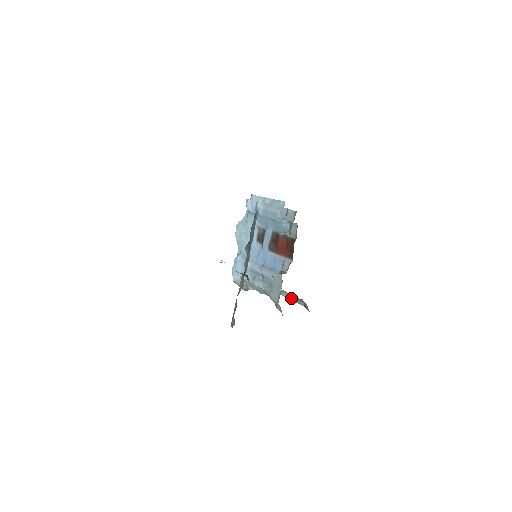
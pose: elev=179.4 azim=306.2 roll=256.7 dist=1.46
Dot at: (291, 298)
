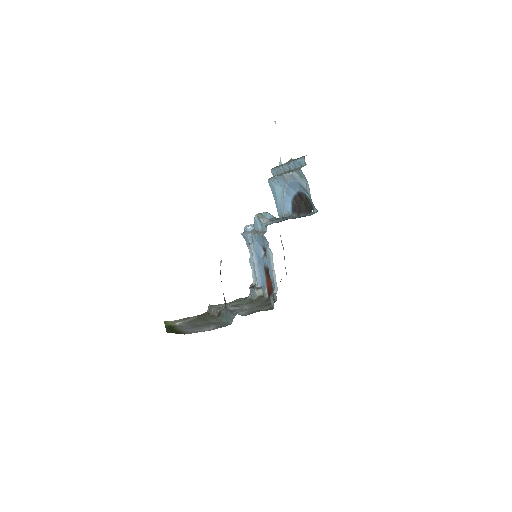
Dot at: occluded
